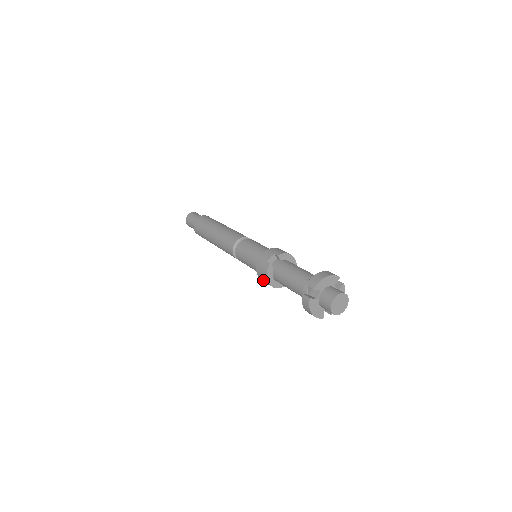
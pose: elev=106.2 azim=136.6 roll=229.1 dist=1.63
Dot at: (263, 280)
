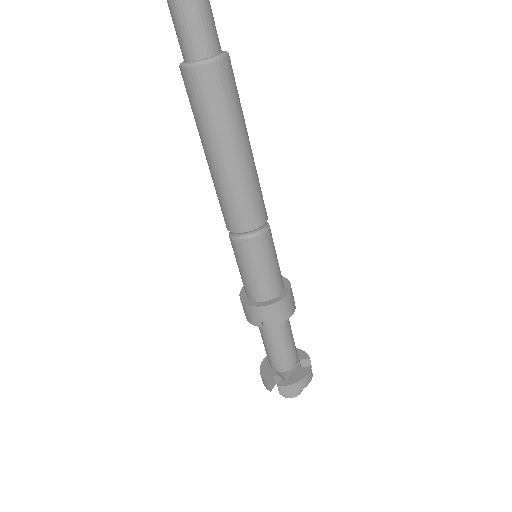
Dot at: occluded
